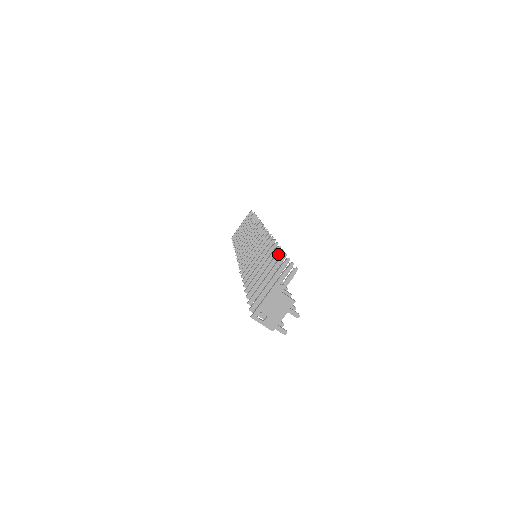
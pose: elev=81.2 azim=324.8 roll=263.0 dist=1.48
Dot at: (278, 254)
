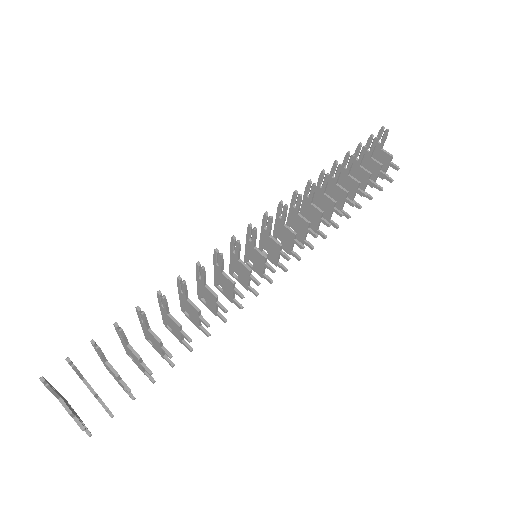
Dot at: (115, 326)
